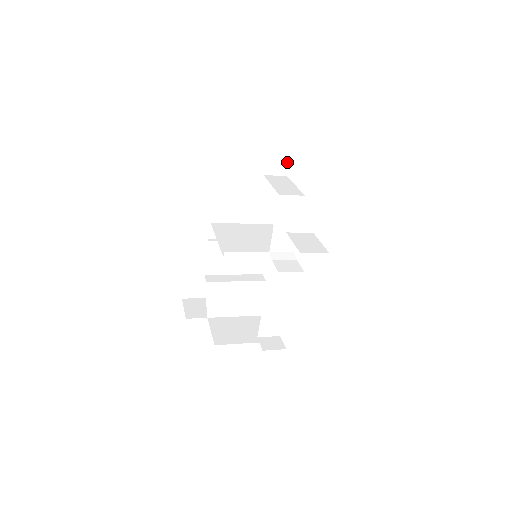
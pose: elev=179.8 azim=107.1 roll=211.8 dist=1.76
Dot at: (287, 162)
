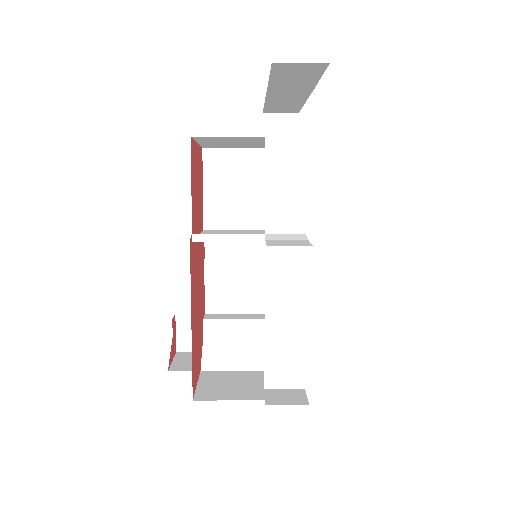
Dot at: (294, 125)
